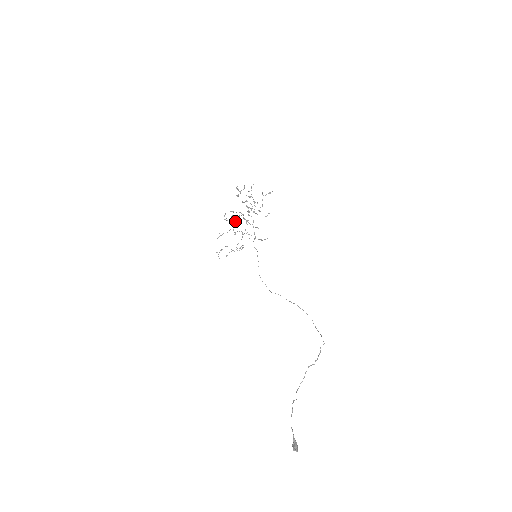
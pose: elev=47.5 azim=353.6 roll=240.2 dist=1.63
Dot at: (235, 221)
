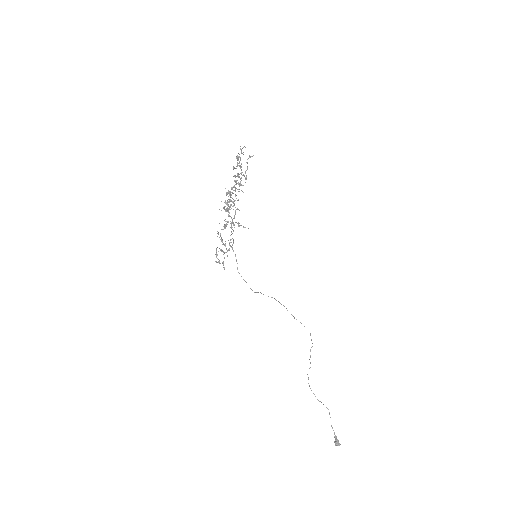
Dot at: (229, 208)
